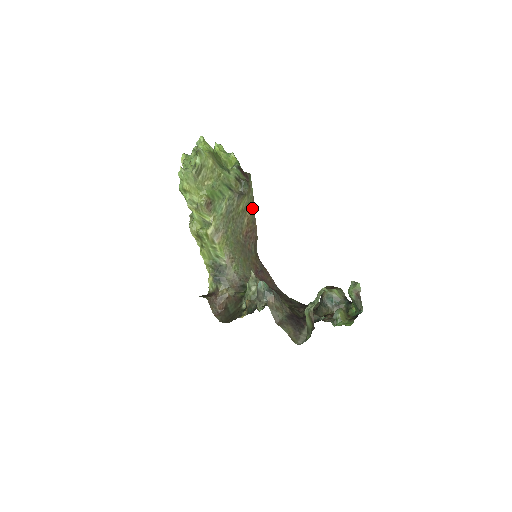
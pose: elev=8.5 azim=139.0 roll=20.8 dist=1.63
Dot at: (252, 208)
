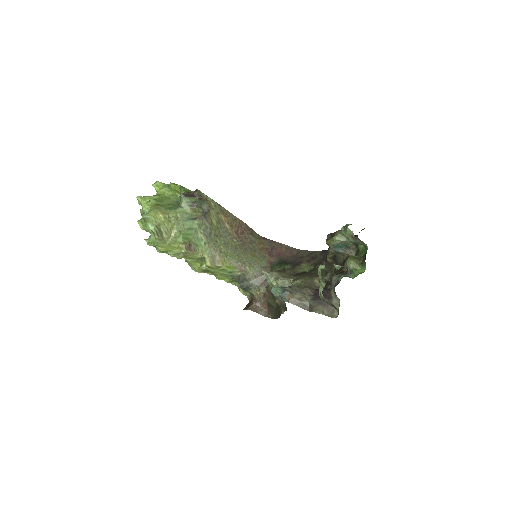
Dot at: (223, 211)
